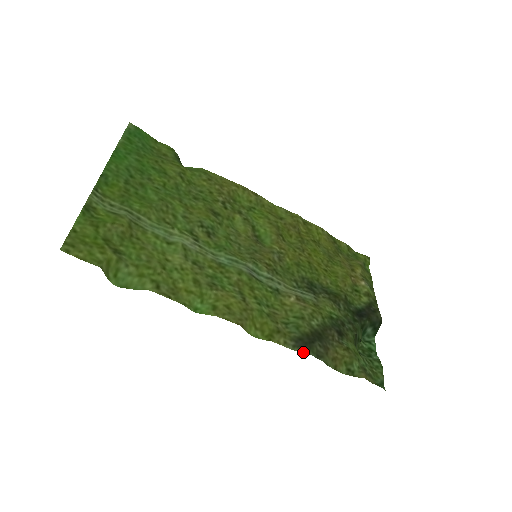
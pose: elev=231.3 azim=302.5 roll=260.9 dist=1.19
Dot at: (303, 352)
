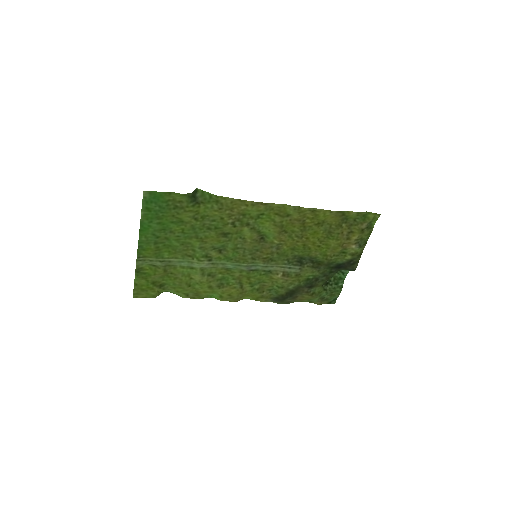
Dot at: (277, 303)
